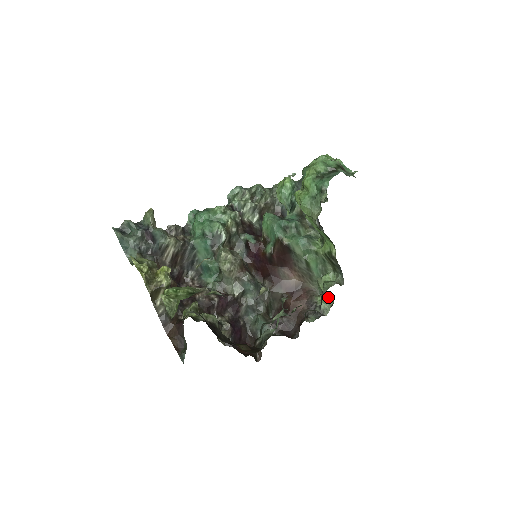
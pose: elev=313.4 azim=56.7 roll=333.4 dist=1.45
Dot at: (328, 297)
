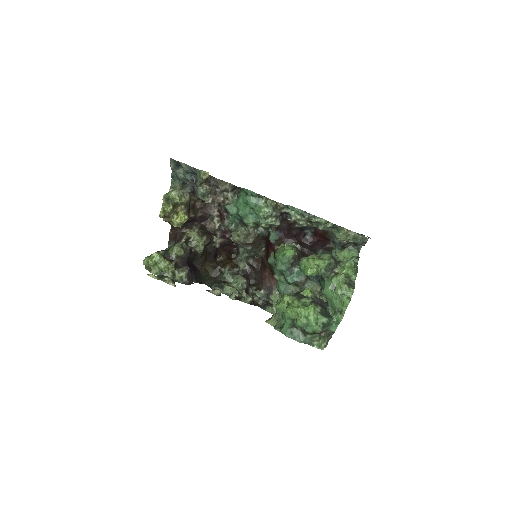
Dot at: occluded
